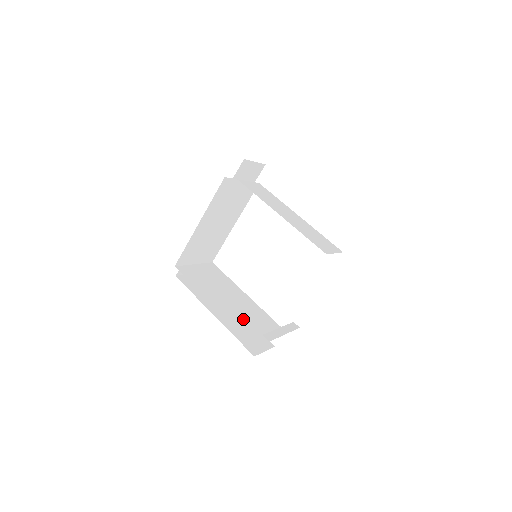
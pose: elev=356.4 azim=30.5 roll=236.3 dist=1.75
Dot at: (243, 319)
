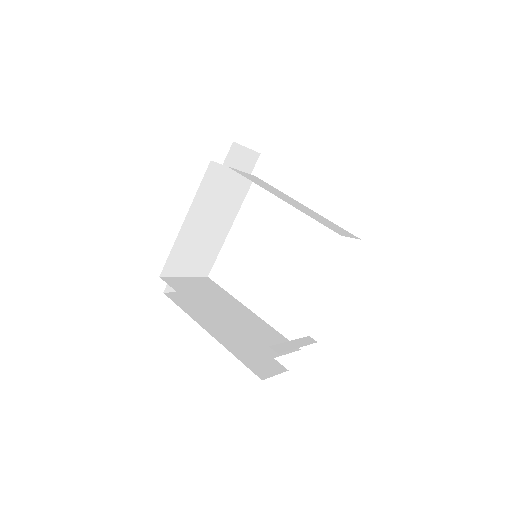
Dot at: (245, 333)
